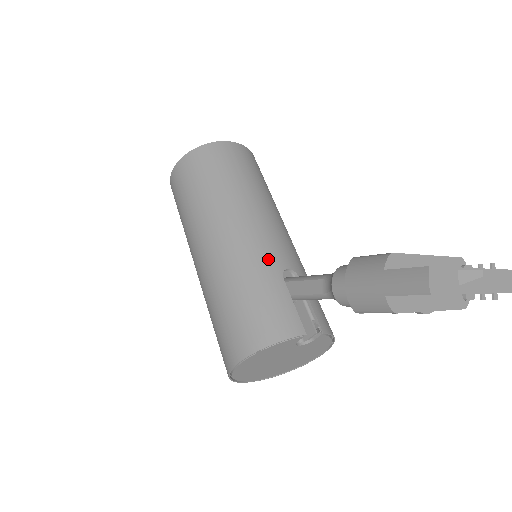
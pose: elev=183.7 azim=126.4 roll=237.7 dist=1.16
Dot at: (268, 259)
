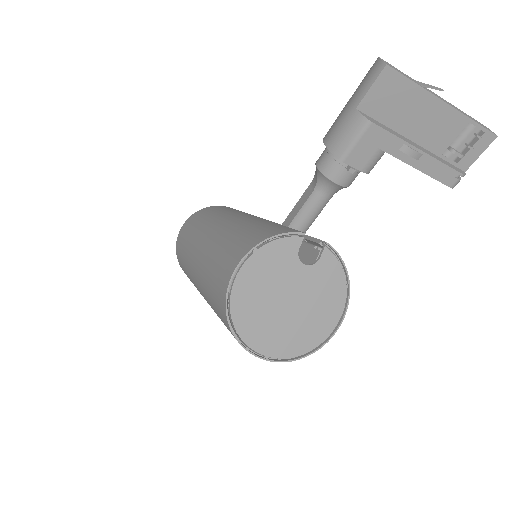
Dot at: (262, 220)
